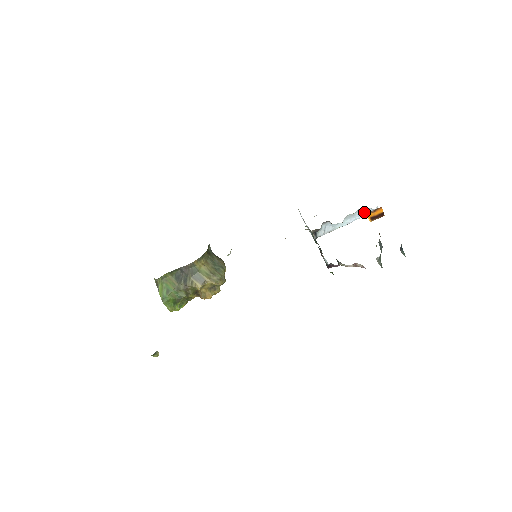
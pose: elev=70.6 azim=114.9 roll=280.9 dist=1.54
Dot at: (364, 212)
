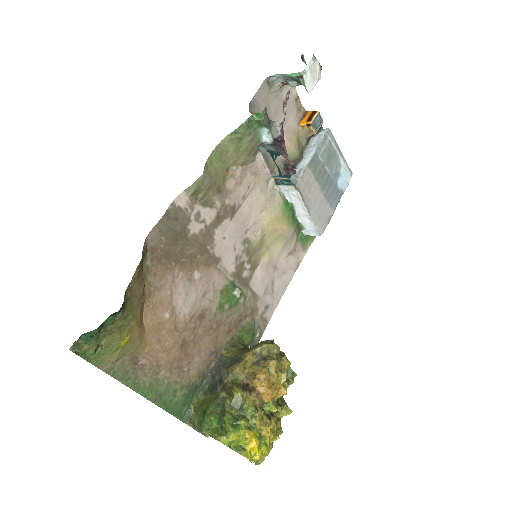
Dot at: (317, 141)
